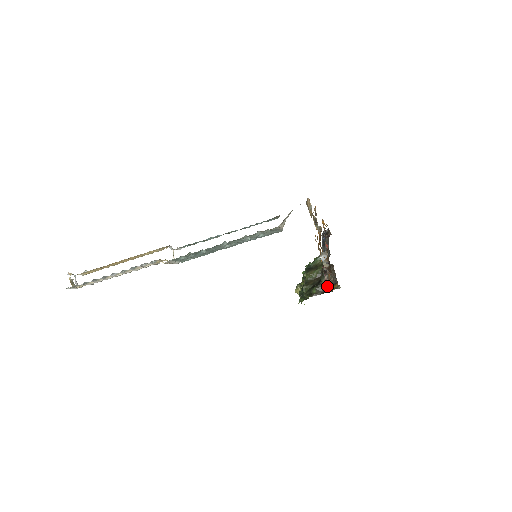
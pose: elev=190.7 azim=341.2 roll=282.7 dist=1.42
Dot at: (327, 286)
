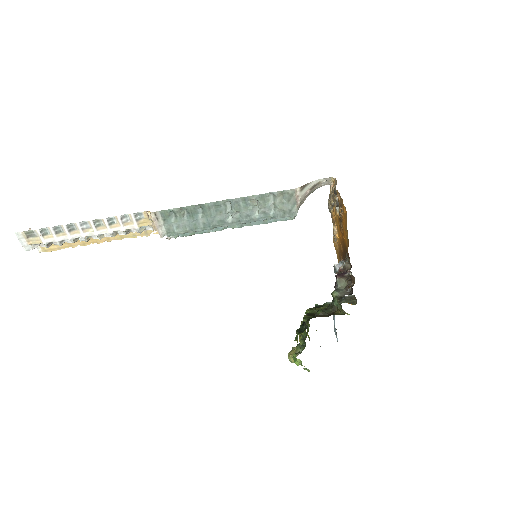
Dot at: (339, 298)
